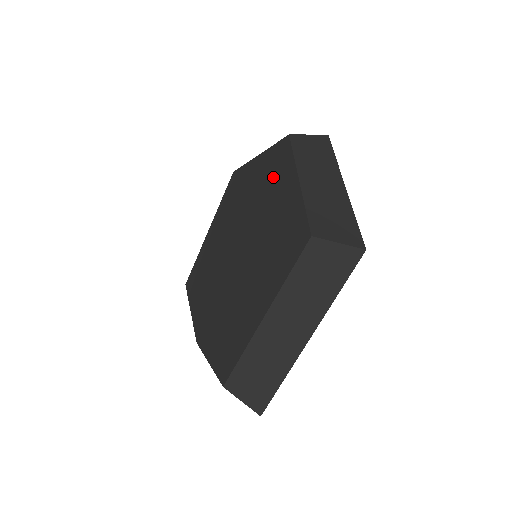
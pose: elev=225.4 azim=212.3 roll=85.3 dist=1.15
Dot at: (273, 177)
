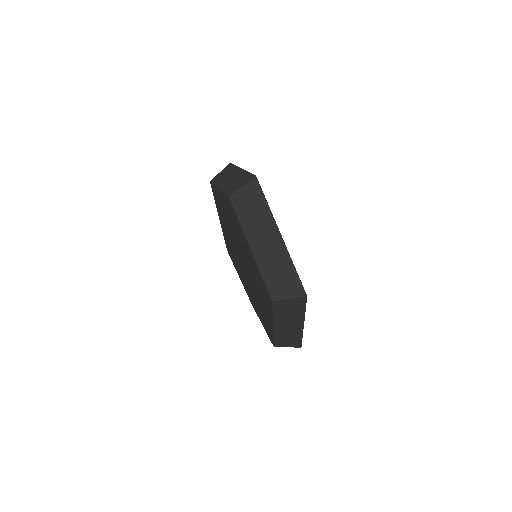
Dot at: (236, 226)
